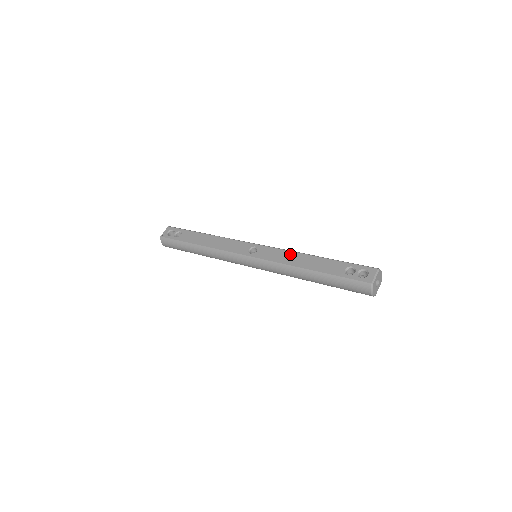
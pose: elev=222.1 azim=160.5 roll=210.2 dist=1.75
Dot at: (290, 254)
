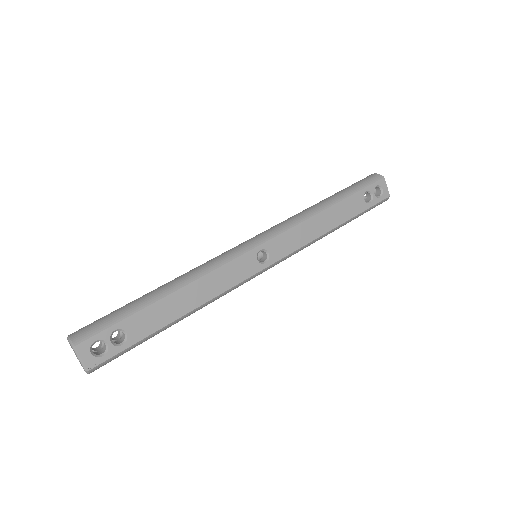
Dot at: (307, 226)
